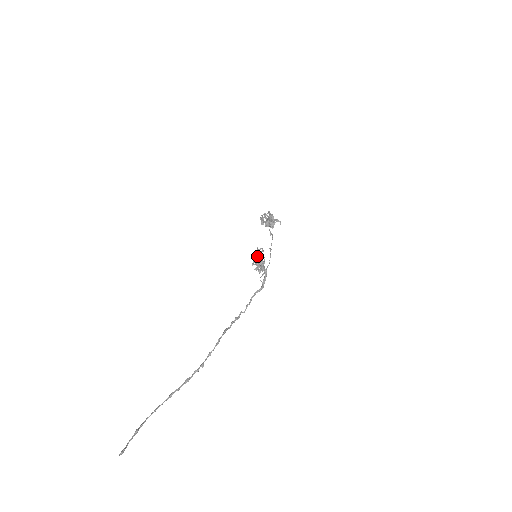
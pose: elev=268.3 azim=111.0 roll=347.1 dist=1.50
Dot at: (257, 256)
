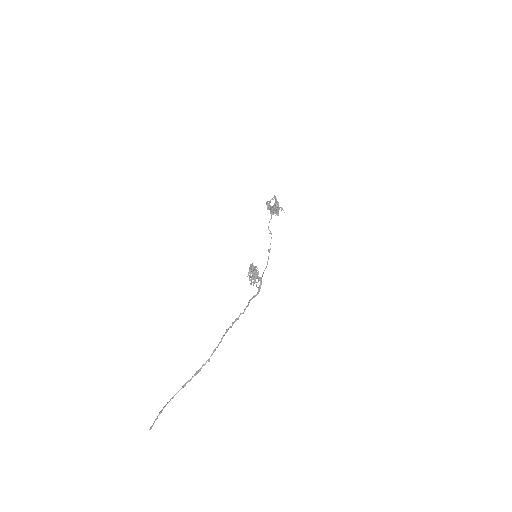
Dot at: (251, 270)
